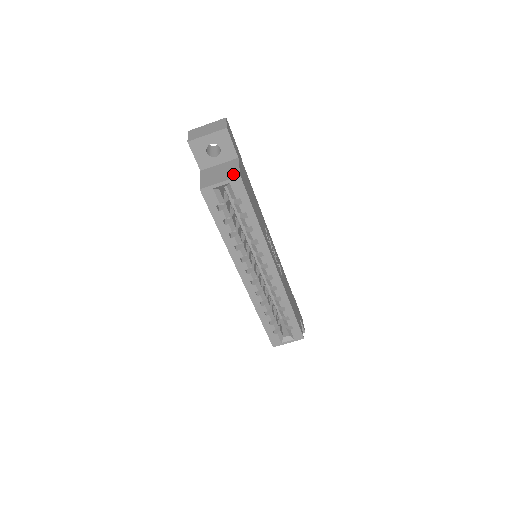
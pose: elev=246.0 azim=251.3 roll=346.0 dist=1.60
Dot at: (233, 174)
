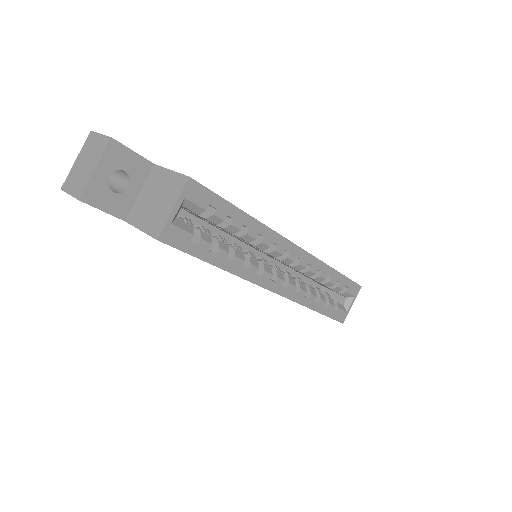
Dot at: (177, 184)
